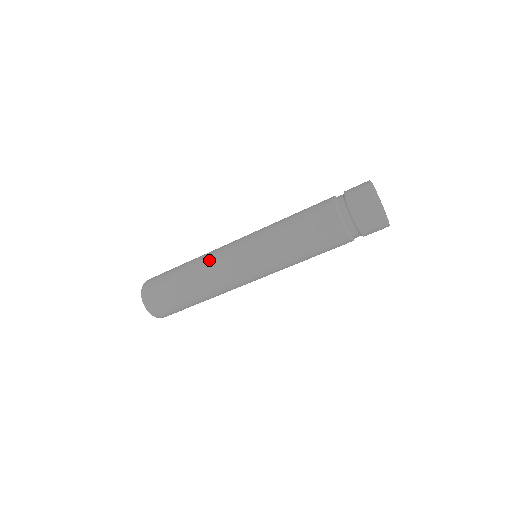
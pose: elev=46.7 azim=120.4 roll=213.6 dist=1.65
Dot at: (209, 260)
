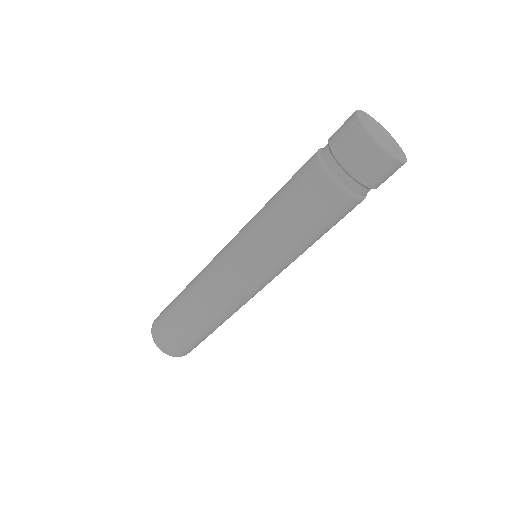
Dot at: (213, 297)
